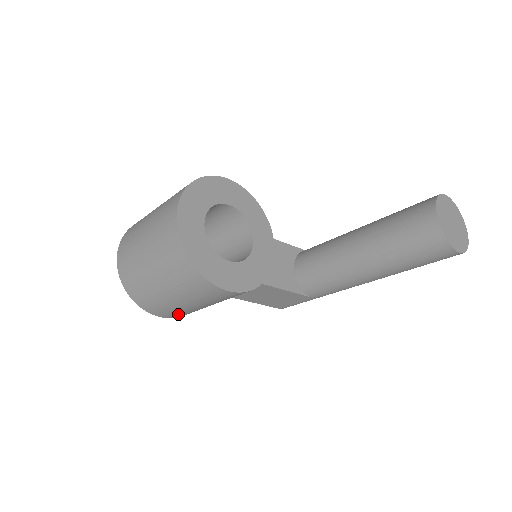
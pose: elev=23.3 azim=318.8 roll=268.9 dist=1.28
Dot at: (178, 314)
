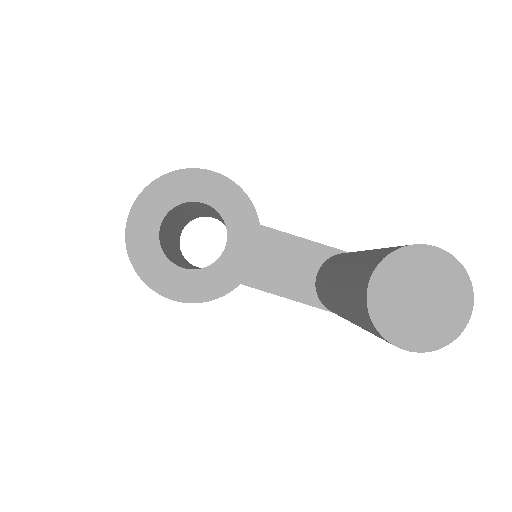
Dot at: occluded
